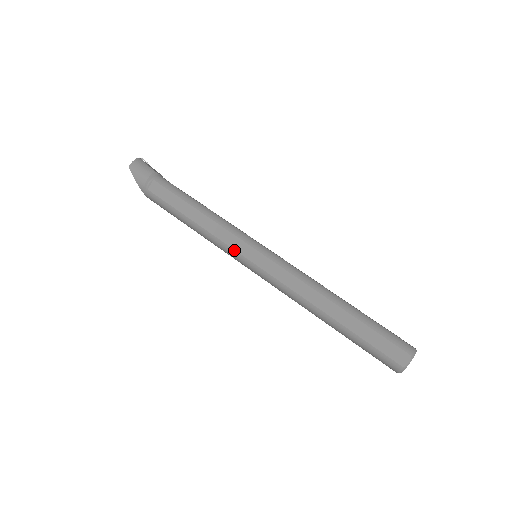
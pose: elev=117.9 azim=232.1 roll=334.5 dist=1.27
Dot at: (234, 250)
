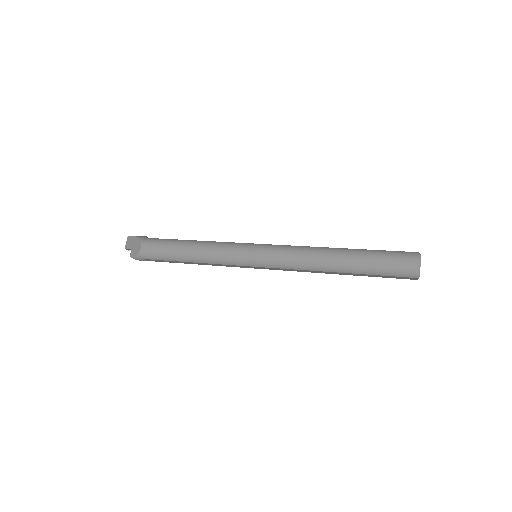
Dot at: (240, 243)
